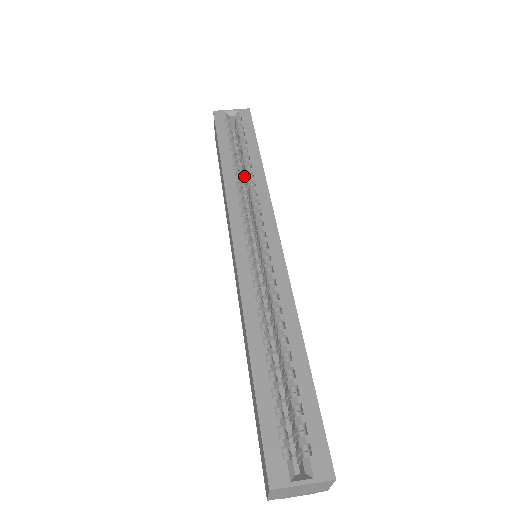
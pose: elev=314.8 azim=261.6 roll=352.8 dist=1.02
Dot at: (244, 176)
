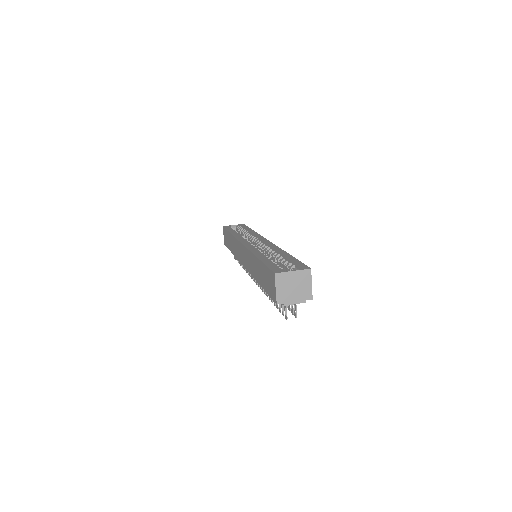
Dot at: occluded
